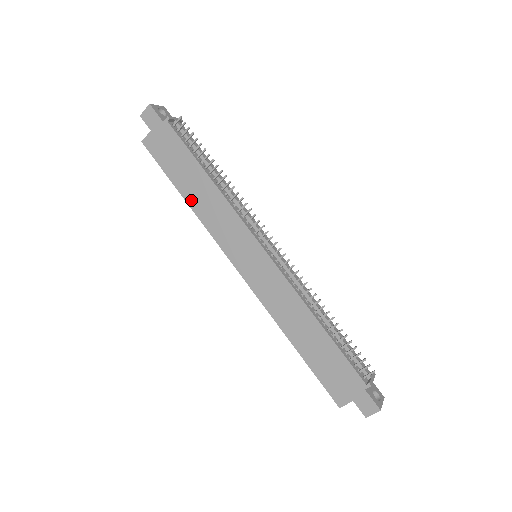
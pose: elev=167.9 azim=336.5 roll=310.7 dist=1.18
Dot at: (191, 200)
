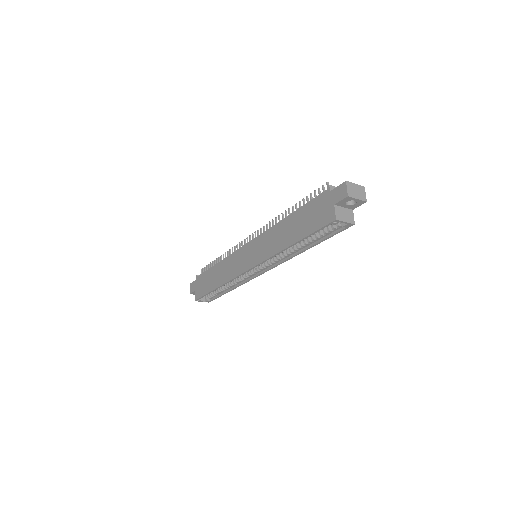
Dot at: (218, 283)
